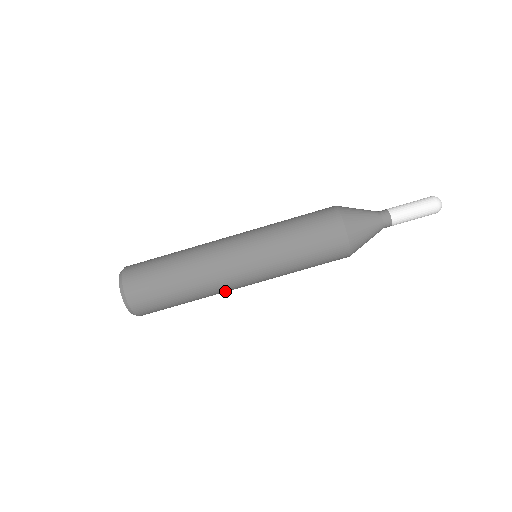
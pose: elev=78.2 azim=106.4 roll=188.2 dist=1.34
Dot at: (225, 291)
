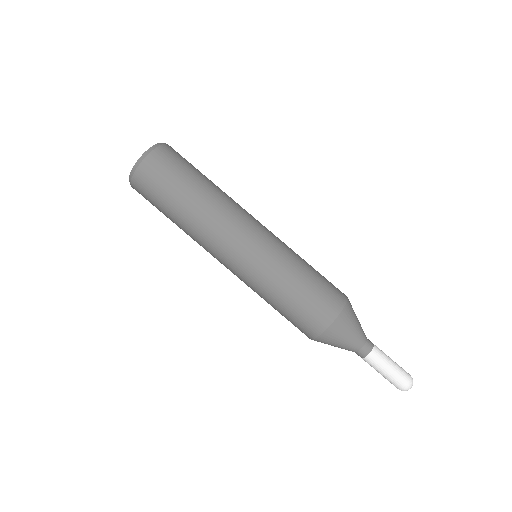
Dot at: (208, 245)
